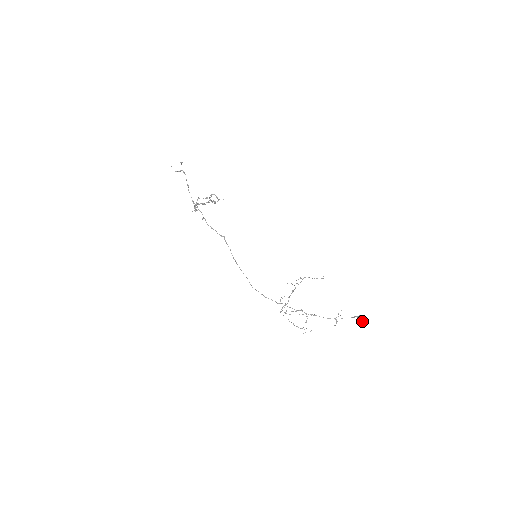
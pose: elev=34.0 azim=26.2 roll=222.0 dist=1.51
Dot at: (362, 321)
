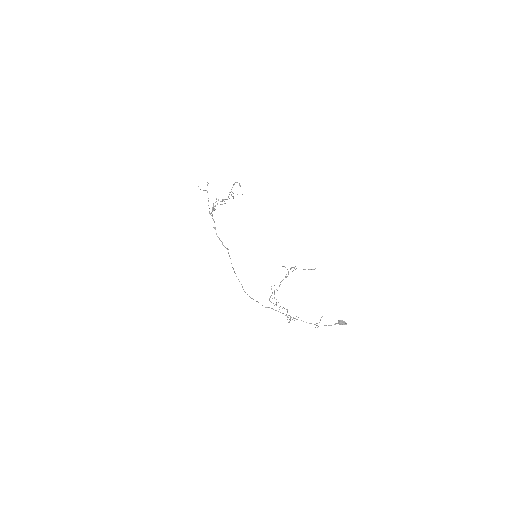
Dot at: (342, 324)
